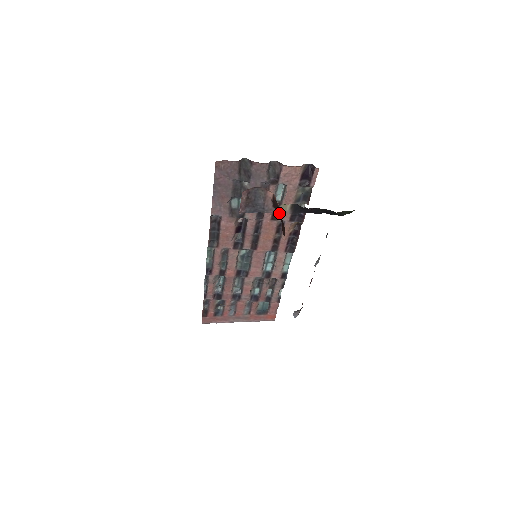
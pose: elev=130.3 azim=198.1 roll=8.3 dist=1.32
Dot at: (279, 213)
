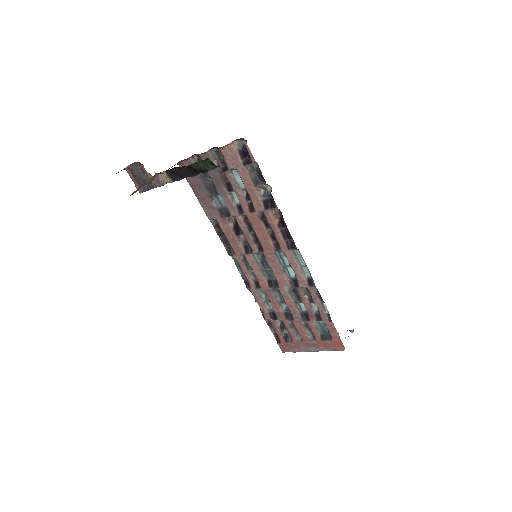
Dot at: occluded
